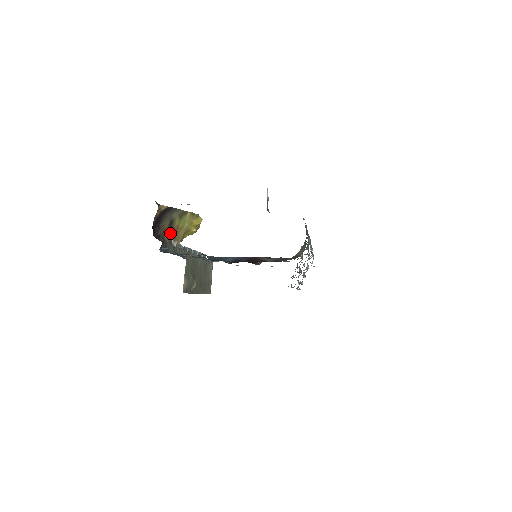
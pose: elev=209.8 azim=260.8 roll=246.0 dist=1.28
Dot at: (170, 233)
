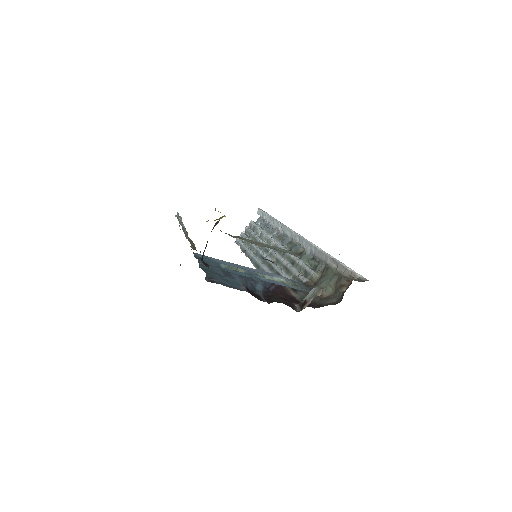
Dot at: occluded
